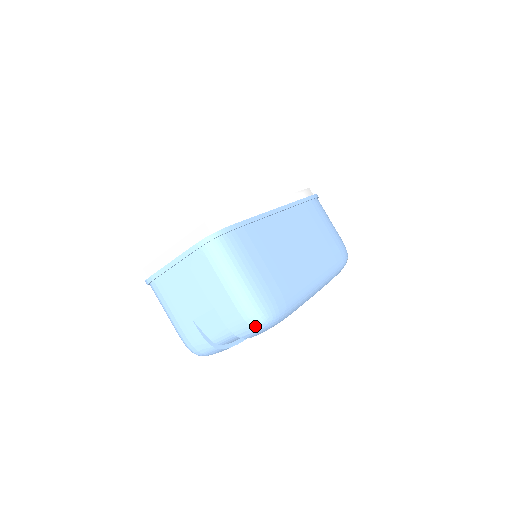
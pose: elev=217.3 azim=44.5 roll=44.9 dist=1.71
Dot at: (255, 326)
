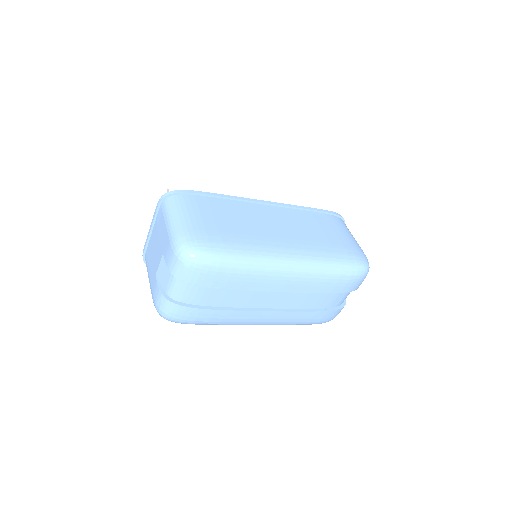
Dot at: (182, 259)
